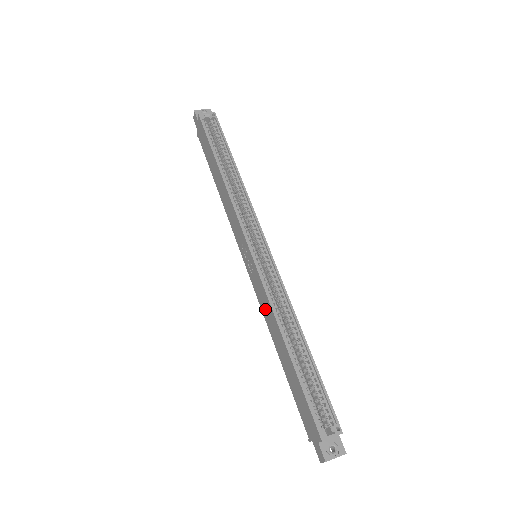
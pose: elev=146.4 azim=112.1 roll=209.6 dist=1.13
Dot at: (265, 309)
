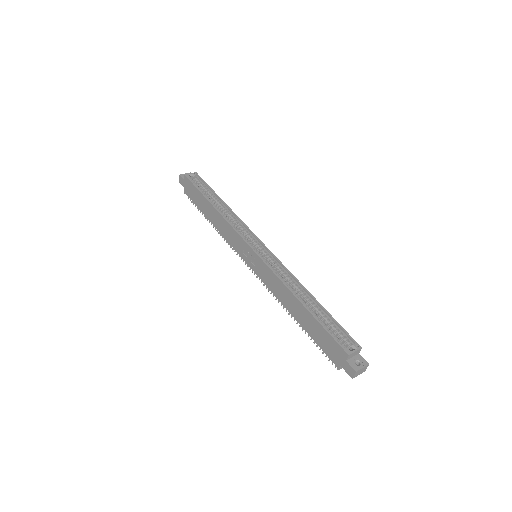
Dot at: (275, 287)
